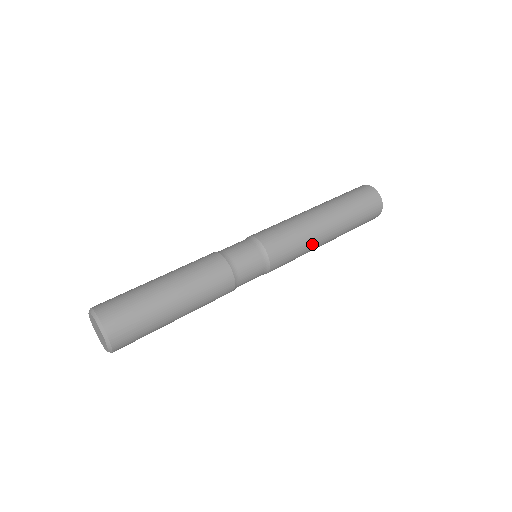
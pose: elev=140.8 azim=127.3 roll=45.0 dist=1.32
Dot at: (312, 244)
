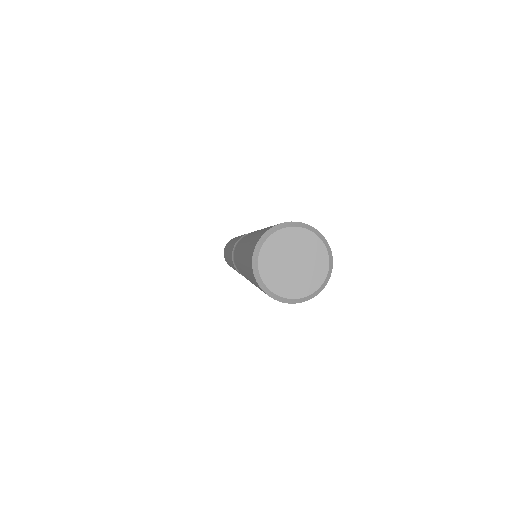
Dot at: occluded
